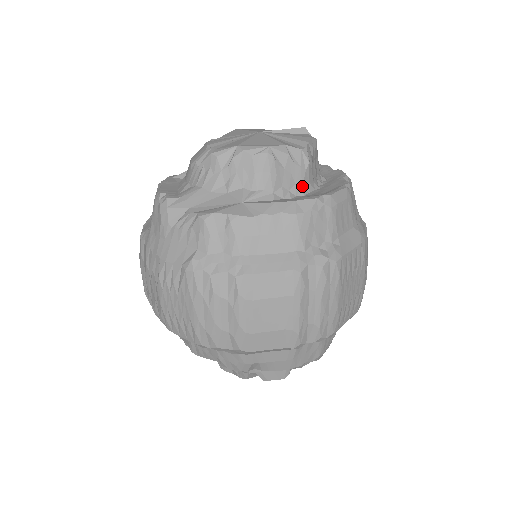
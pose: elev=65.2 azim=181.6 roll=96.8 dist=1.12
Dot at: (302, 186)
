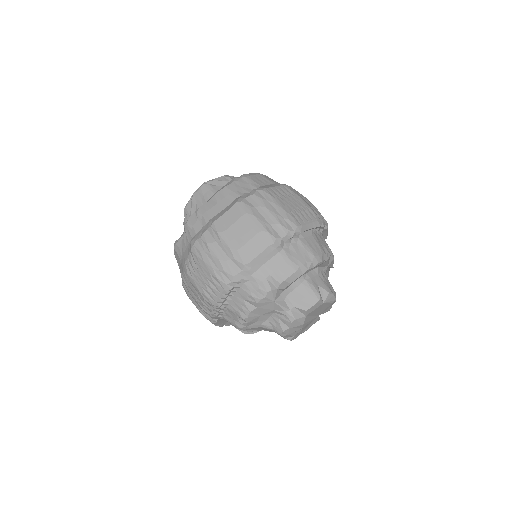
Dot at: occluded
